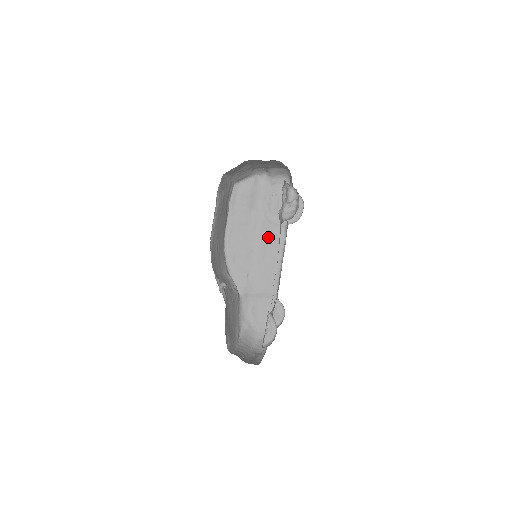
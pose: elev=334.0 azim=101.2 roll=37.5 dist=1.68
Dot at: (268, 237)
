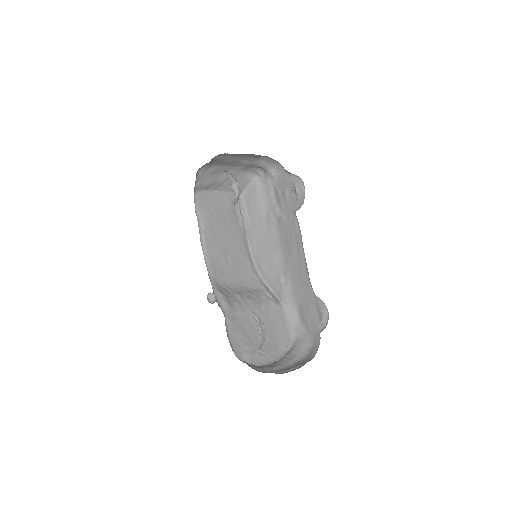
Dot at: (287, 232)
